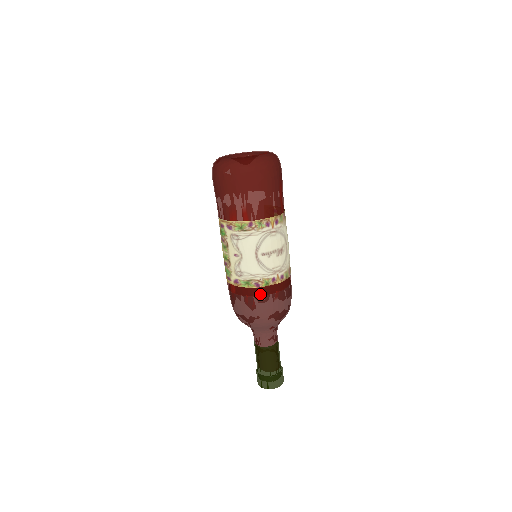
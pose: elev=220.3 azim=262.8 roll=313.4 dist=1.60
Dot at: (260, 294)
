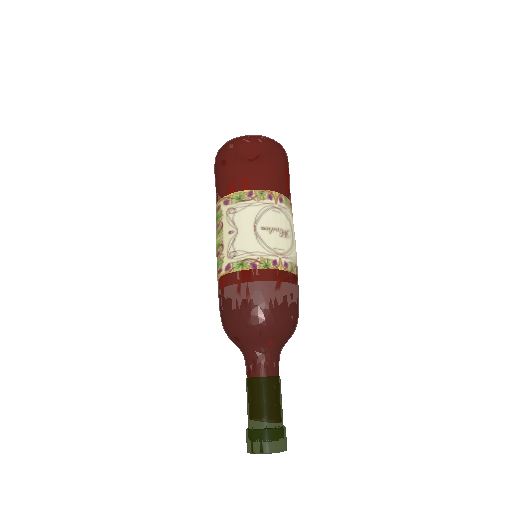
Dot at: (257, 278)
